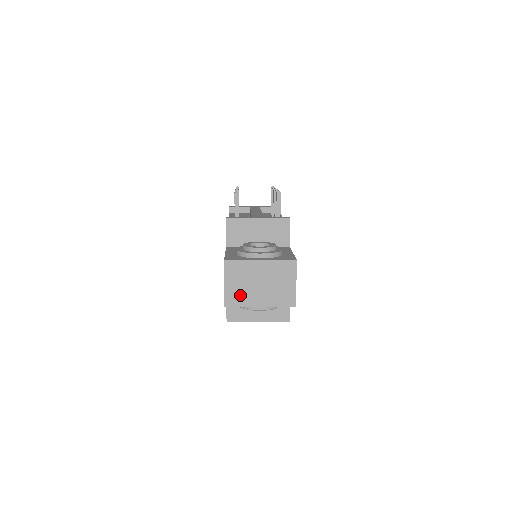
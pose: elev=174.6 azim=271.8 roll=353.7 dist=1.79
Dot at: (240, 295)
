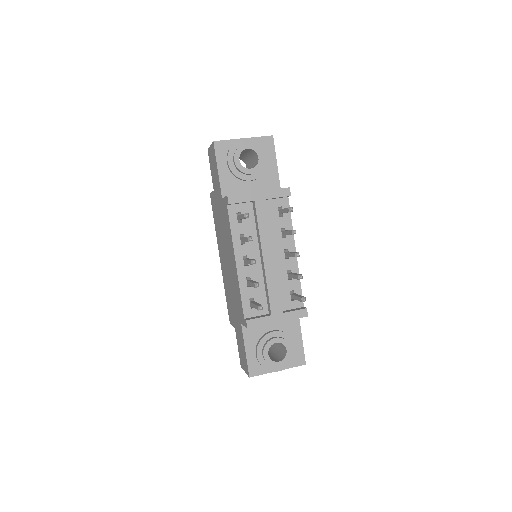
Dot at: occluded
